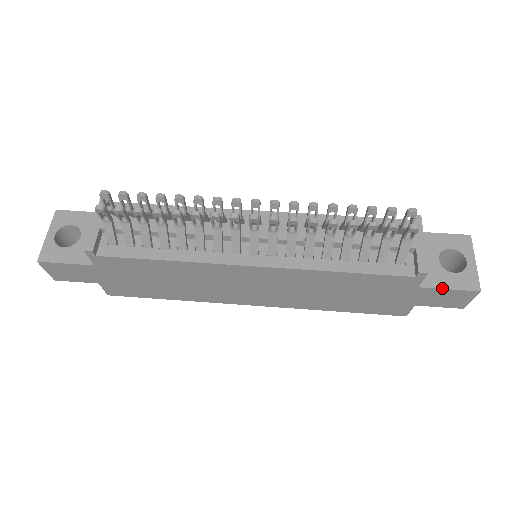
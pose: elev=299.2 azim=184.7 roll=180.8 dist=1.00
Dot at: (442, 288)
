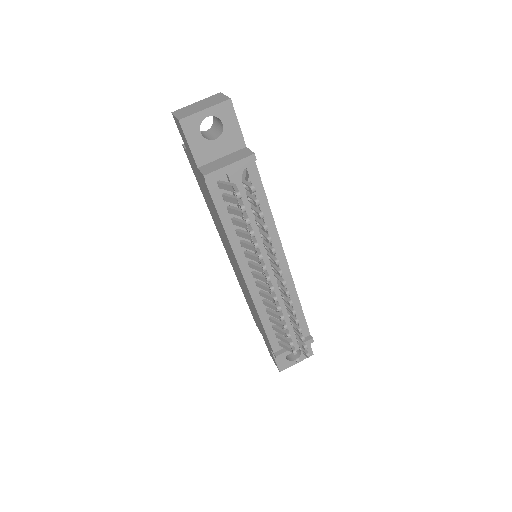
Dot at: (274, 357)
